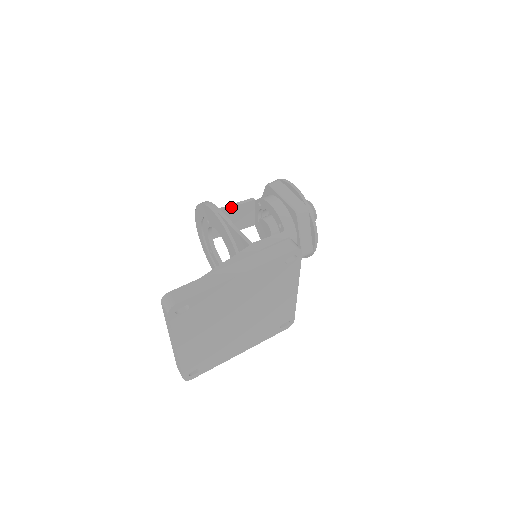
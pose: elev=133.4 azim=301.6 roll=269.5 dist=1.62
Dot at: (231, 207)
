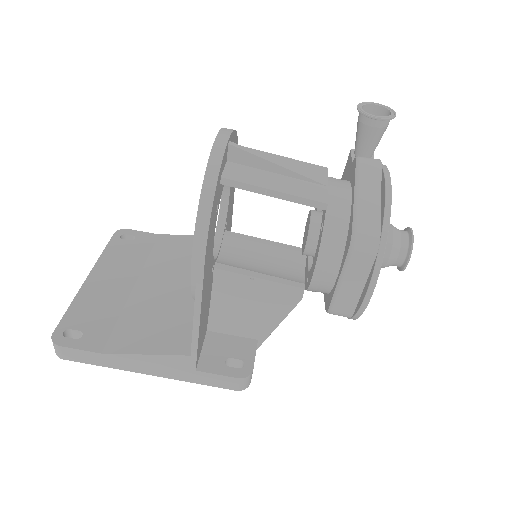
Dot at: (274, 196)
